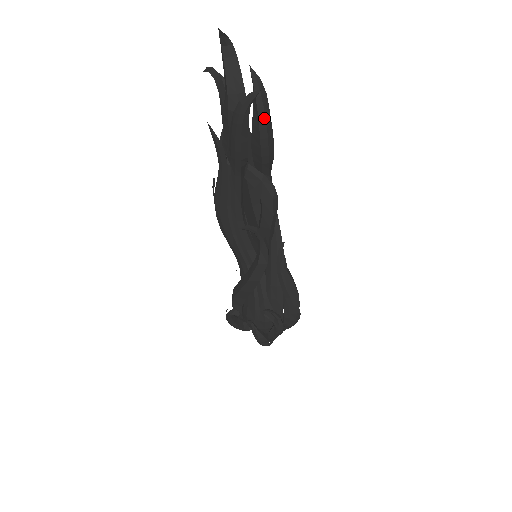
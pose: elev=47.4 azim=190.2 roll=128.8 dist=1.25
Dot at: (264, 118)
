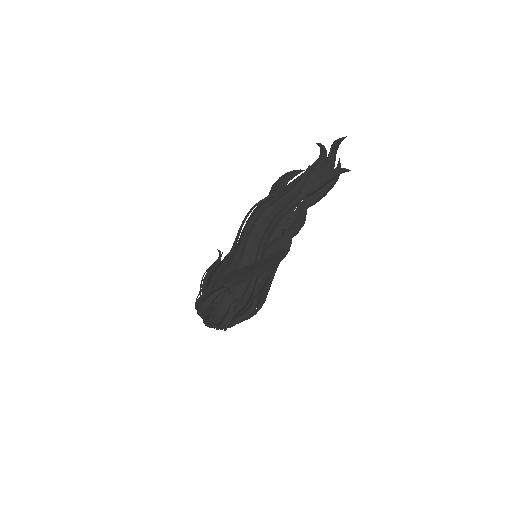
Dot at: occluded
